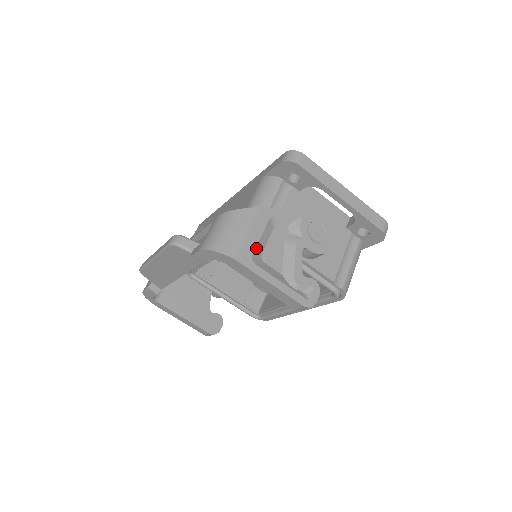
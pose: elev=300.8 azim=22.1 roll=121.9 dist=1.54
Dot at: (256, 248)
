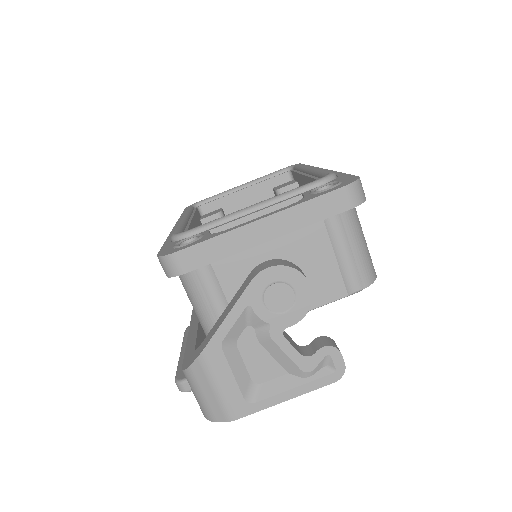
Dot at: (241, 389)
